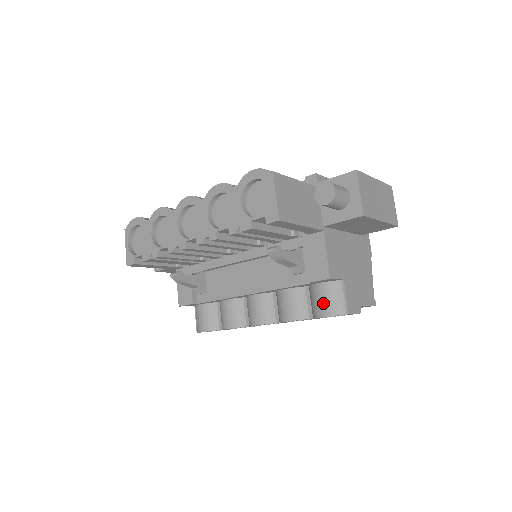
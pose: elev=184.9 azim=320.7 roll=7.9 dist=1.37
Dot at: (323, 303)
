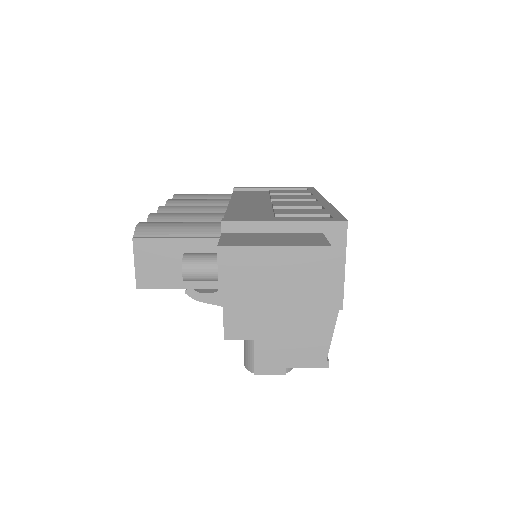
Dot at: occluded
